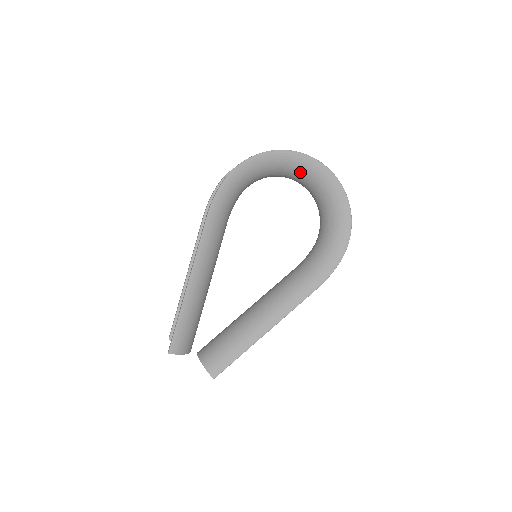
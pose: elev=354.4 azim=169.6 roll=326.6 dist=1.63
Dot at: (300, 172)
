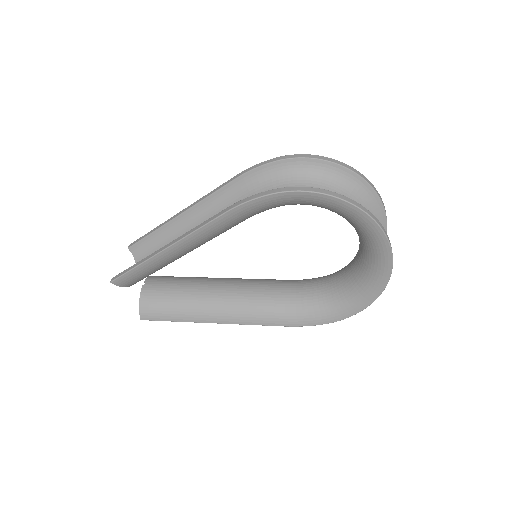
Dot at: (363, 234)
